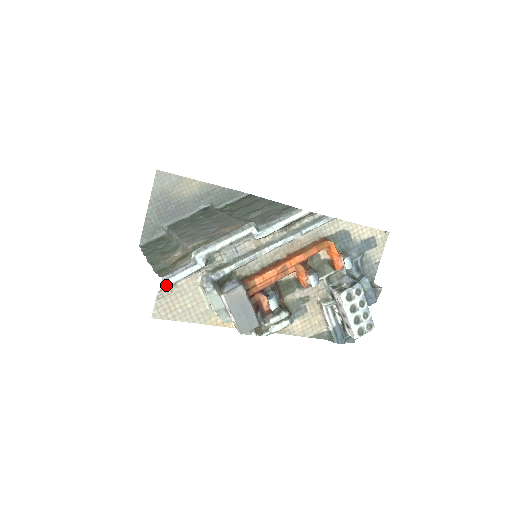
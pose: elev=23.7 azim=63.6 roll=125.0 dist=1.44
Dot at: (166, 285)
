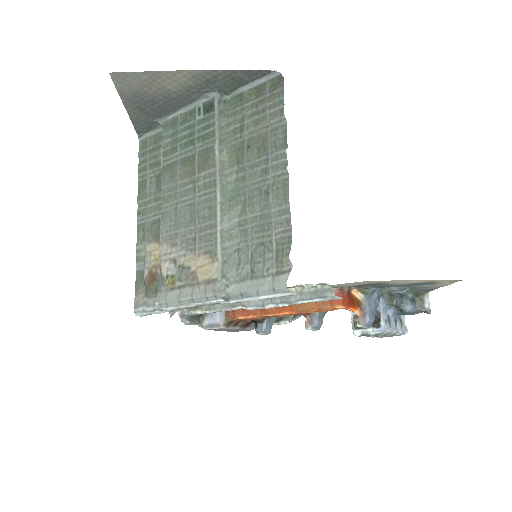
Dot at: (140, 316)
